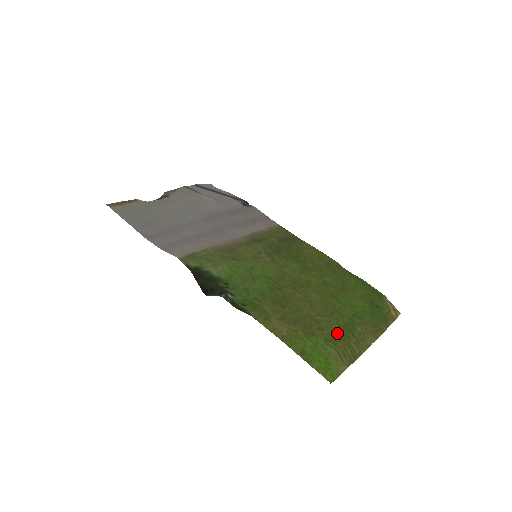
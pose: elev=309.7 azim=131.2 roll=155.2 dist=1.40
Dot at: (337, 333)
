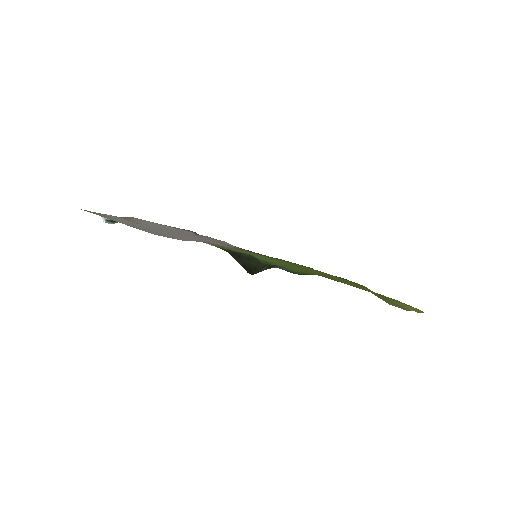
Dot at: occluded
